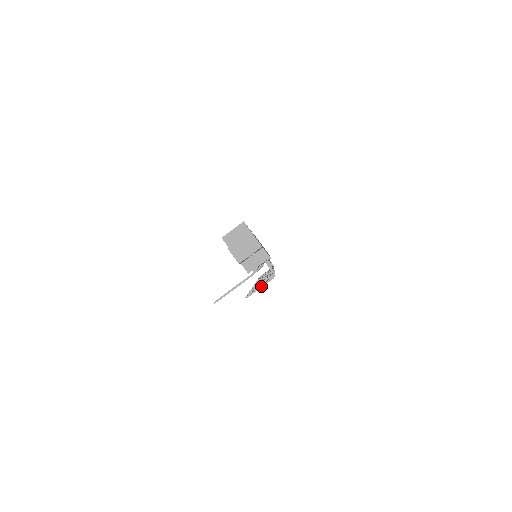
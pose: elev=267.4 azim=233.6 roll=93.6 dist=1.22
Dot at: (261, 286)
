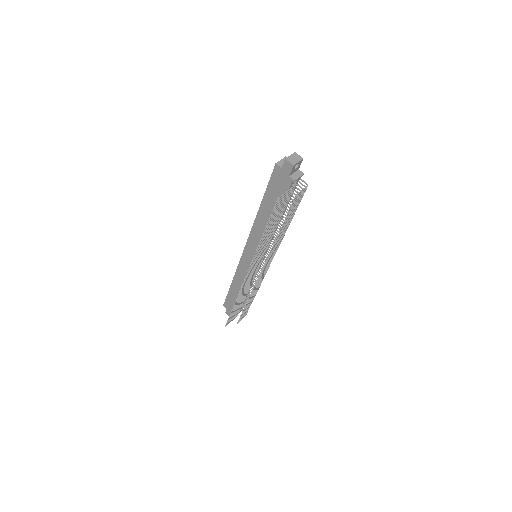
Dot at: (302, 190)
